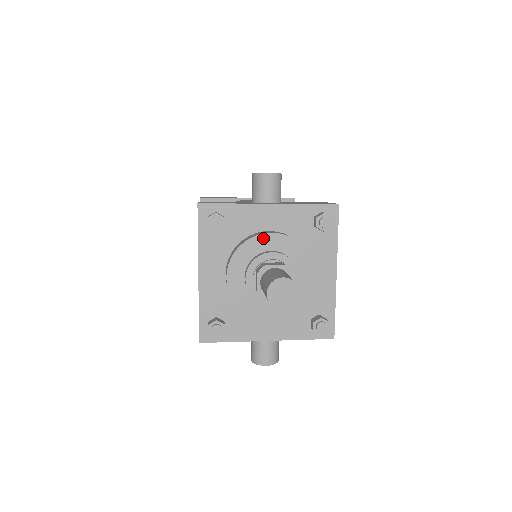
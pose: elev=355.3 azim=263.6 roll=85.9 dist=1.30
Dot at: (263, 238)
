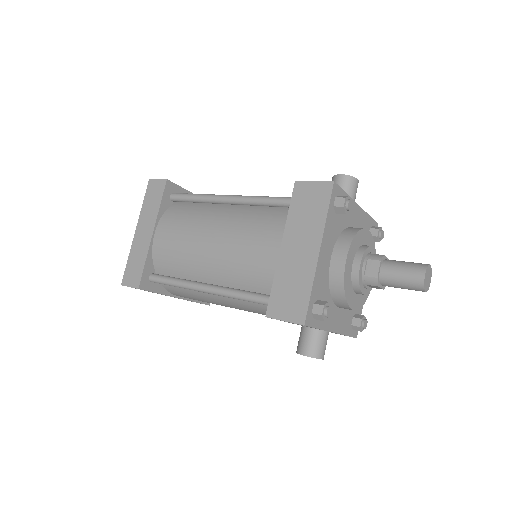
Dot at: (365, 232)
